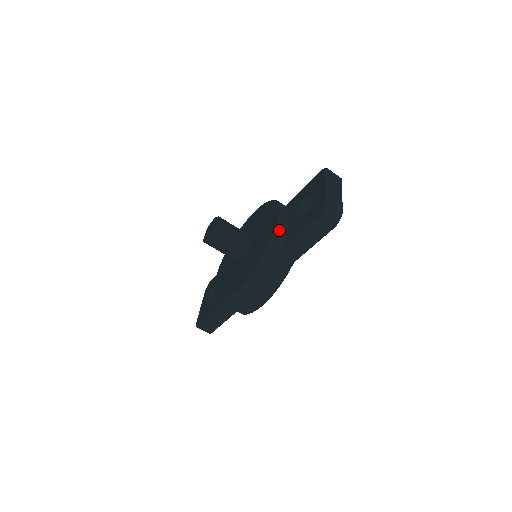
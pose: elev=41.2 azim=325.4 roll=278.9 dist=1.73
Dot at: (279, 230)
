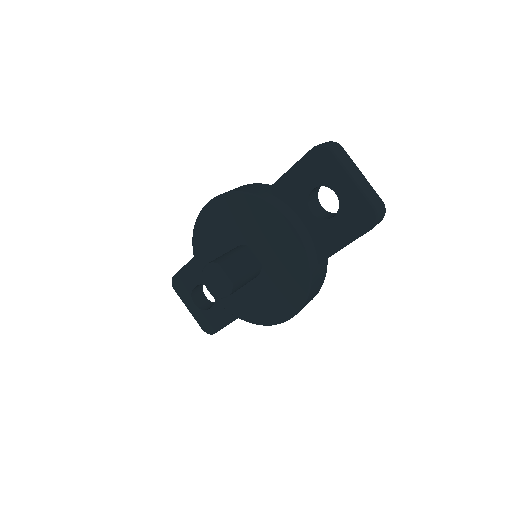
Dot at: (307, 244)
